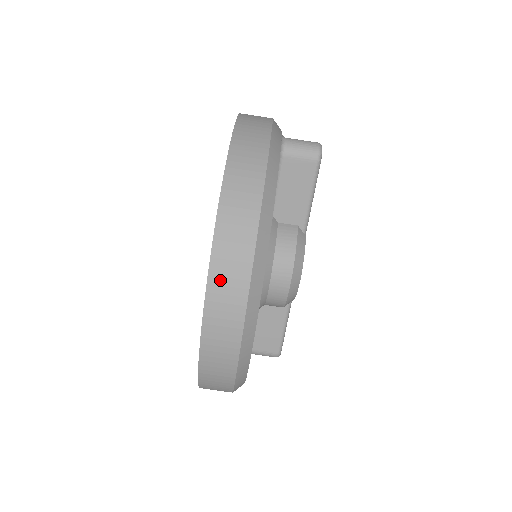
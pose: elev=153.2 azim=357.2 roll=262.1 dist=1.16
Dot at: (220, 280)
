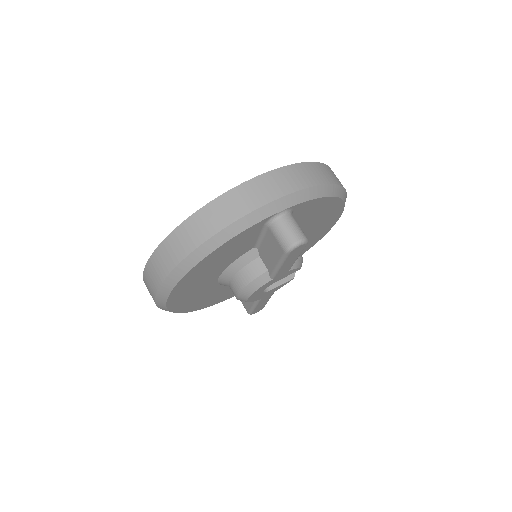
Dot at: (151, 269)
